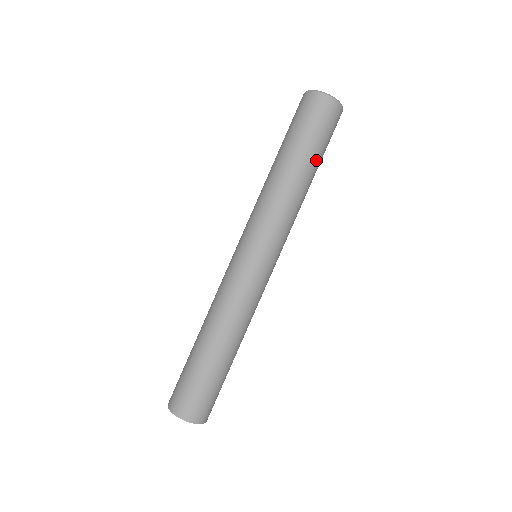
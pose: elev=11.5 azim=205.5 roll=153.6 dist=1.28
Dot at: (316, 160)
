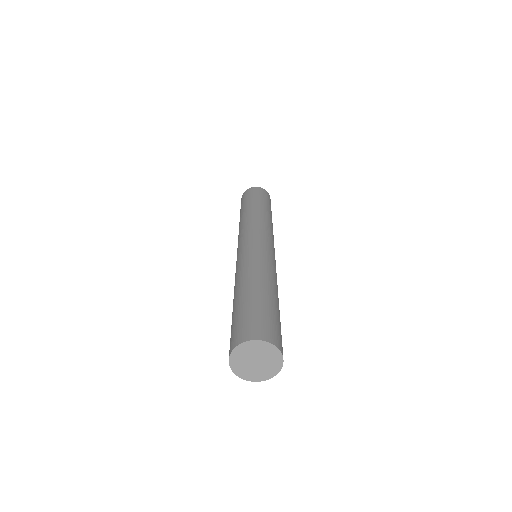
Dot at: (258, 203)
